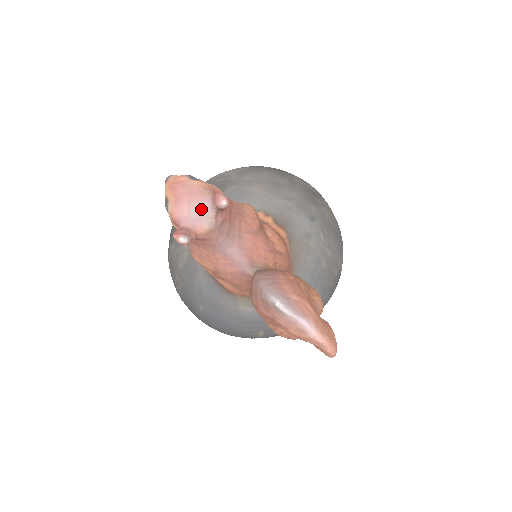
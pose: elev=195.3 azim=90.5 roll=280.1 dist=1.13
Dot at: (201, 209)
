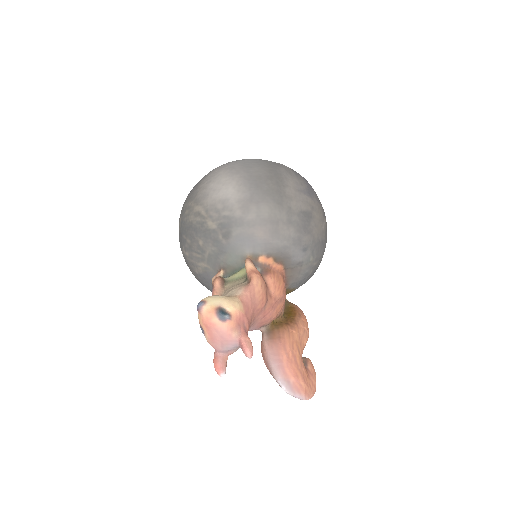
Dot at: (231, 347)
